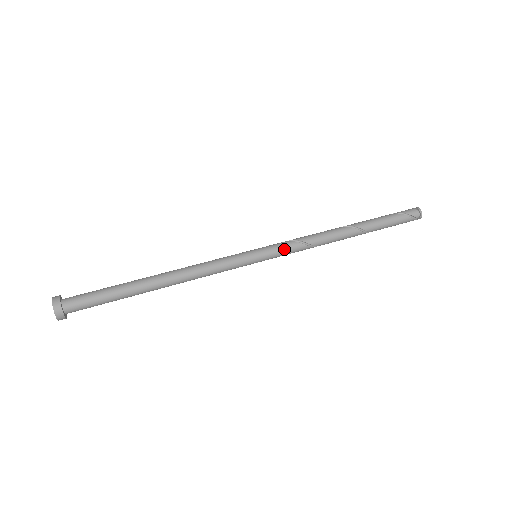
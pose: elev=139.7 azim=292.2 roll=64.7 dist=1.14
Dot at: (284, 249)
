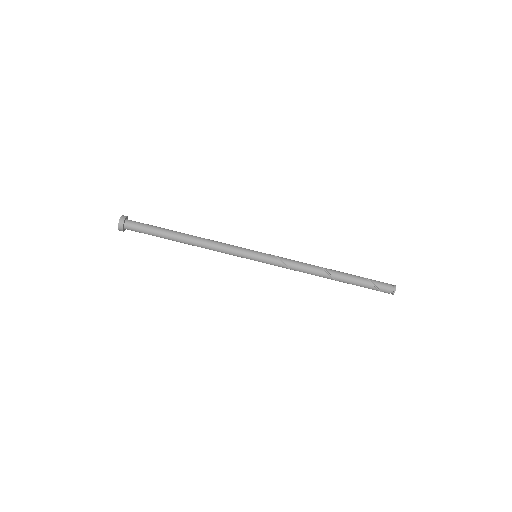
Dot at: (275, 265)
